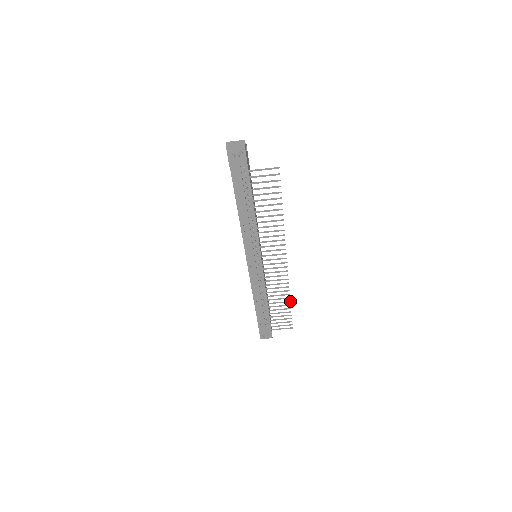
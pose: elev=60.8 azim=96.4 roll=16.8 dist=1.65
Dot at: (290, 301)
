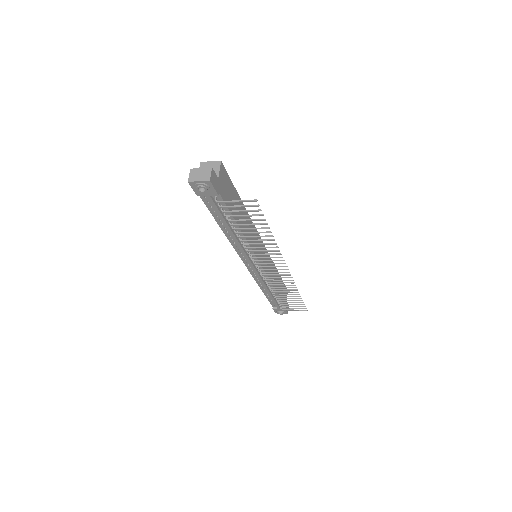
Dot at: (299, 294)
